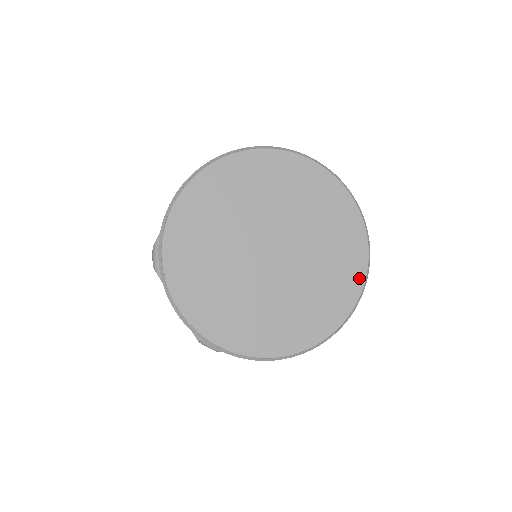
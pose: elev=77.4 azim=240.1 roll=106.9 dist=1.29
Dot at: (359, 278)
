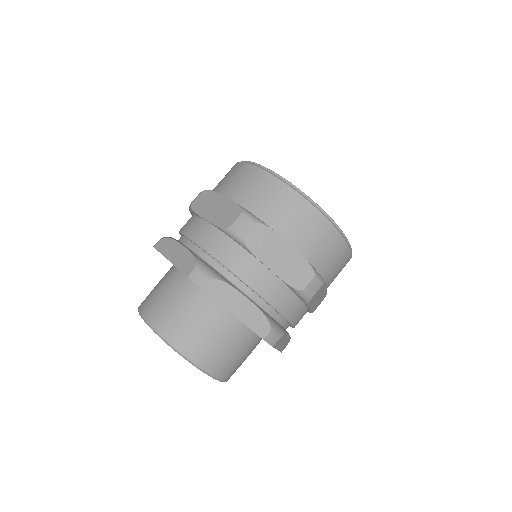
Dot at: occluded
